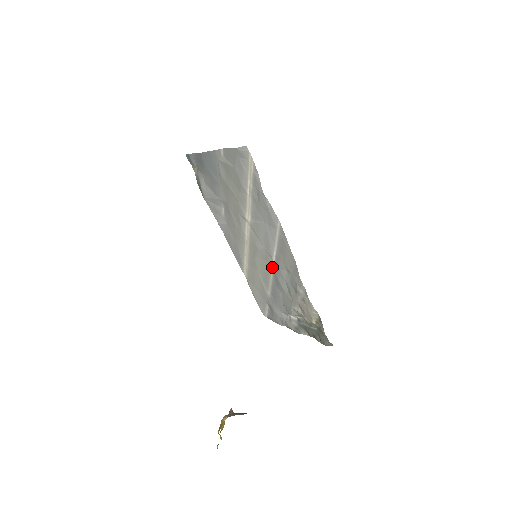
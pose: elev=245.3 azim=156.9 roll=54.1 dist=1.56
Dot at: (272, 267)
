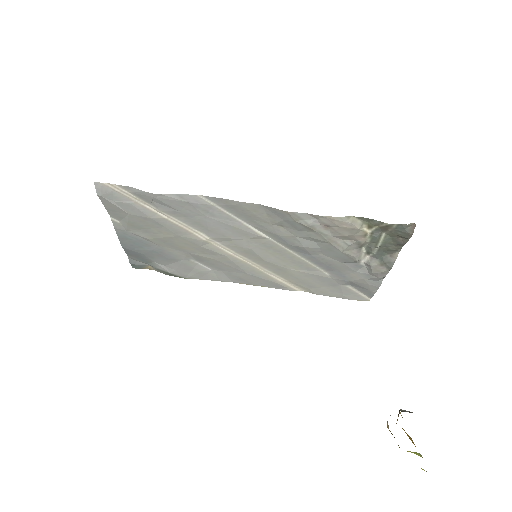
Dot at: (279, 245)
